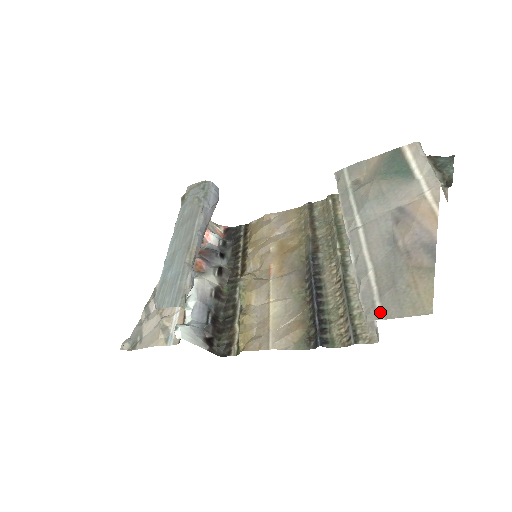
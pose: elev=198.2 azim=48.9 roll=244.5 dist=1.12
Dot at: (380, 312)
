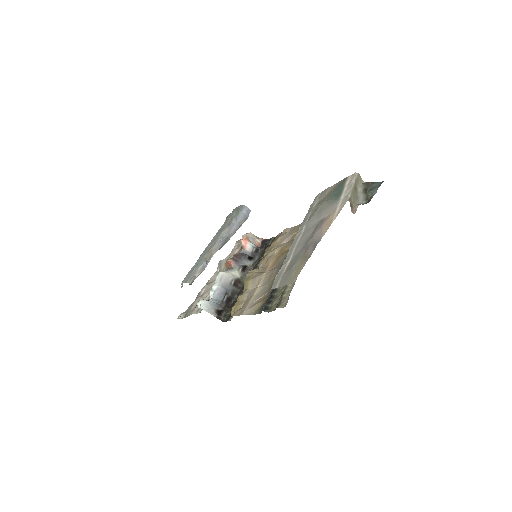
Dot at: (278, 284)
